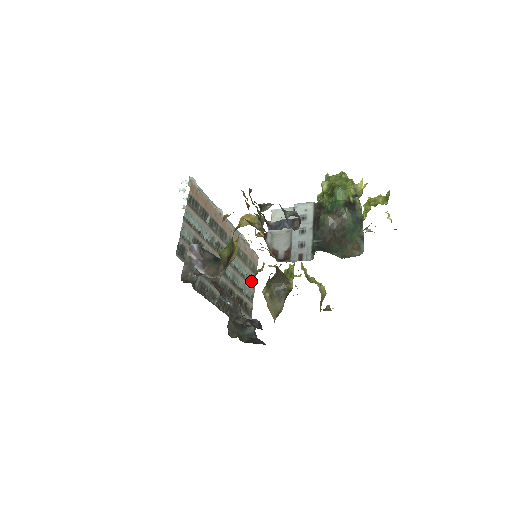
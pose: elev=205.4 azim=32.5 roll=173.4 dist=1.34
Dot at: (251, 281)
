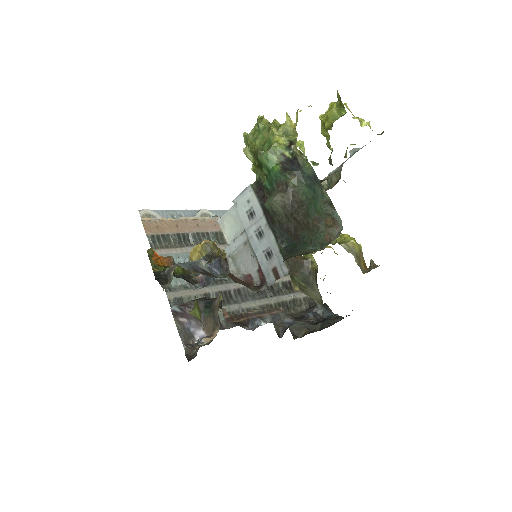
Dot at: occluded
